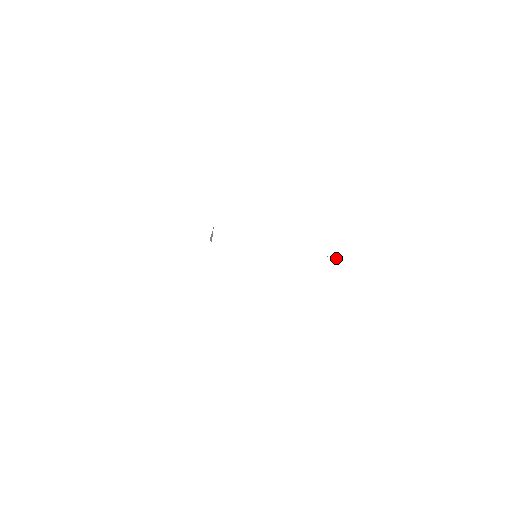
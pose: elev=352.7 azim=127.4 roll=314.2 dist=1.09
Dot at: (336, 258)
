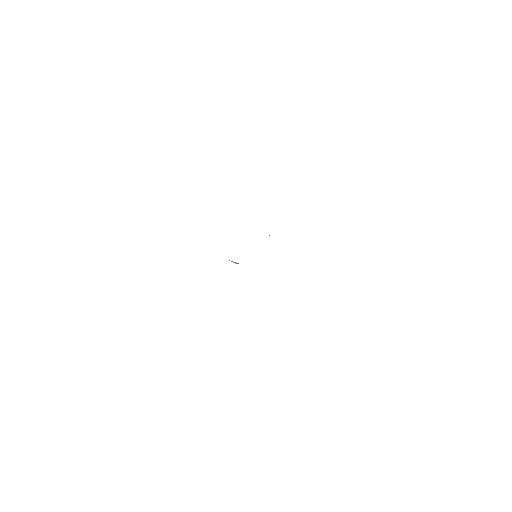
Dot at: occluded
